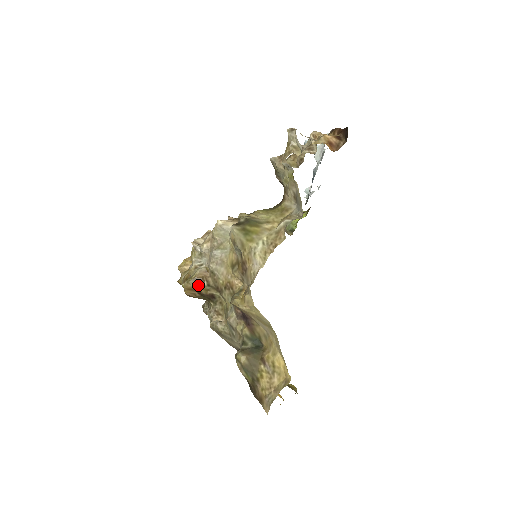
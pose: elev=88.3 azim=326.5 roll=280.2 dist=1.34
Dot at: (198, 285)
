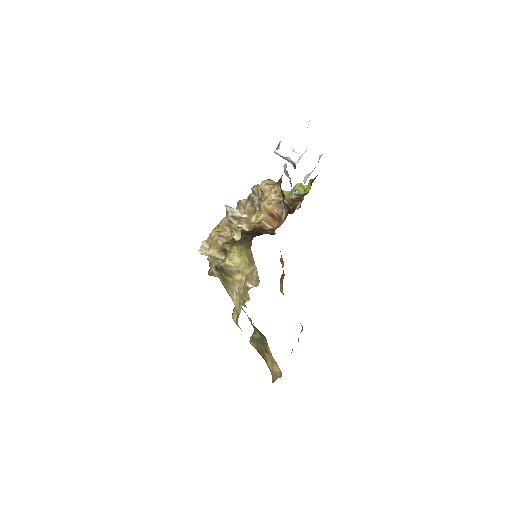
Dot at: occluded
